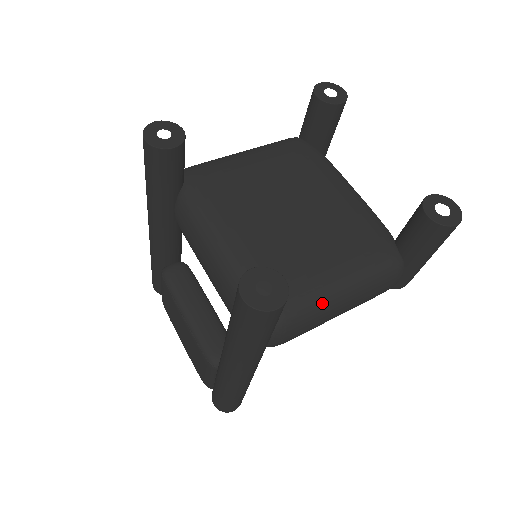
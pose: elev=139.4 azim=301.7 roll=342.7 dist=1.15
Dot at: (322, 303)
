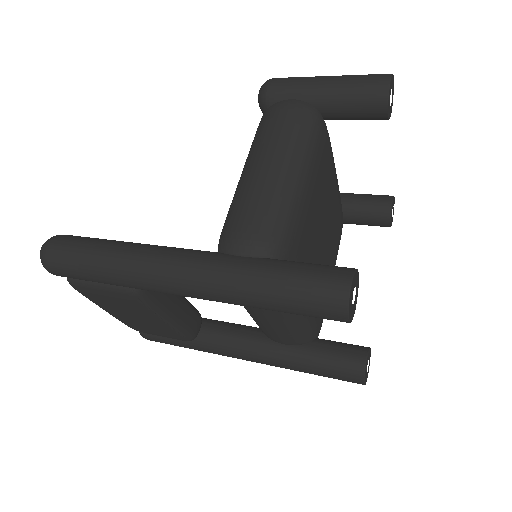
Dot at: occluded
